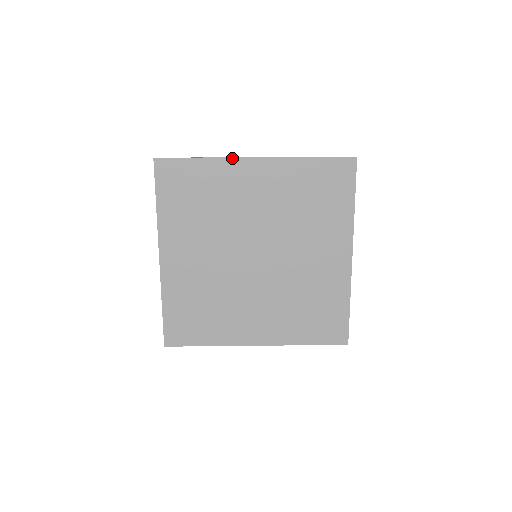
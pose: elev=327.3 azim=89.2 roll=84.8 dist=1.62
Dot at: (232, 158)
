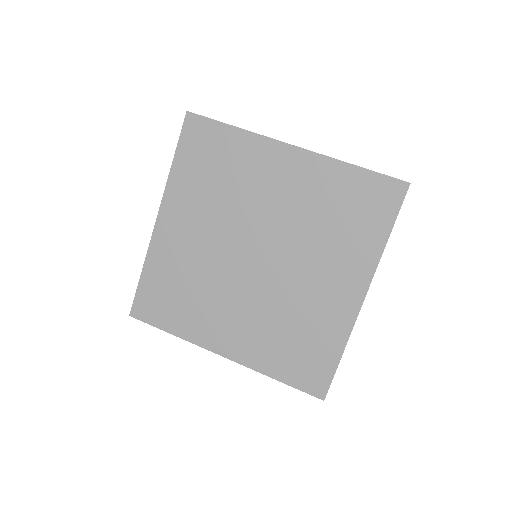
Dot at: (267, 137)
